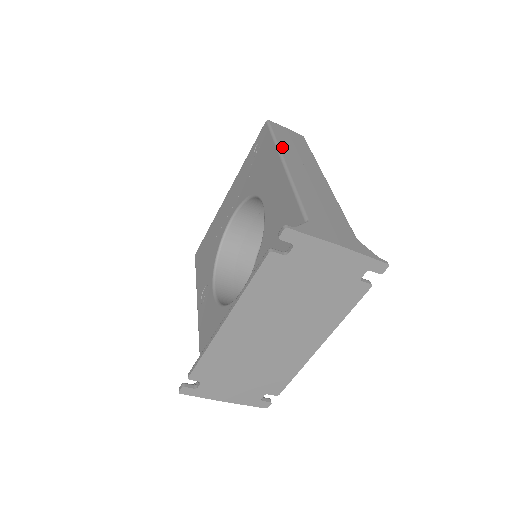
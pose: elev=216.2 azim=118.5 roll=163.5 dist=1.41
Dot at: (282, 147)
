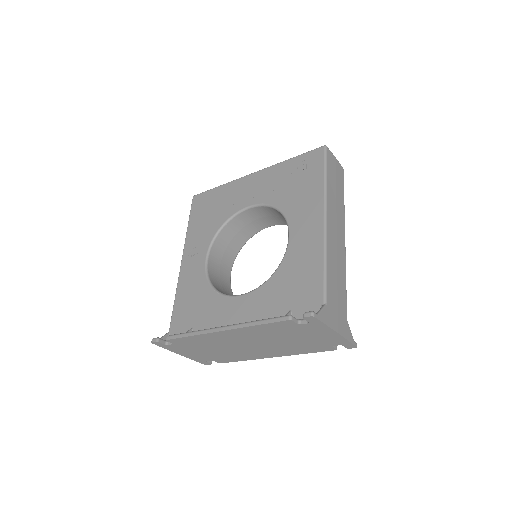
Dot at: (328, 194)
